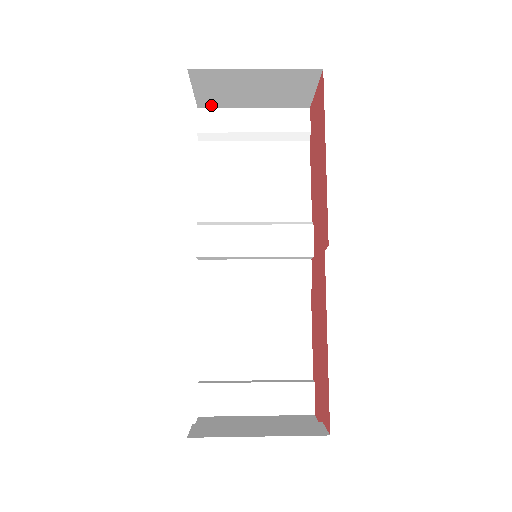
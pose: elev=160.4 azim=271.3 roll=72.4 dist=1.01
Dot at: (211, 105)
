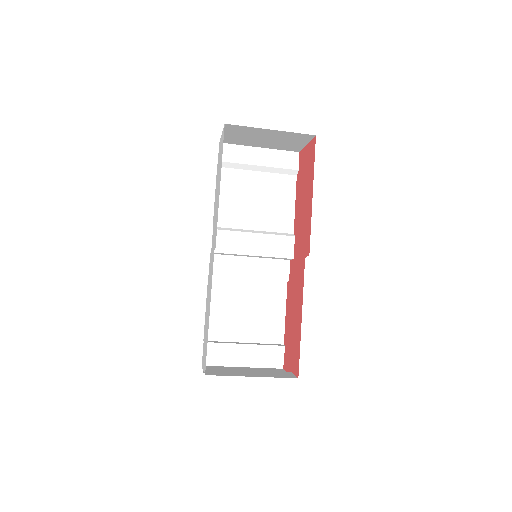
Dot at: (230, 142)
